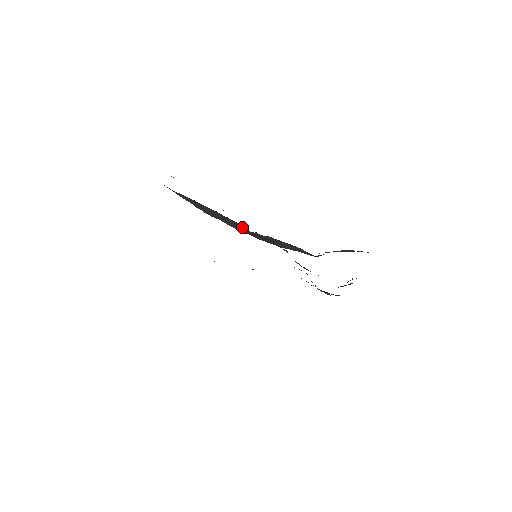
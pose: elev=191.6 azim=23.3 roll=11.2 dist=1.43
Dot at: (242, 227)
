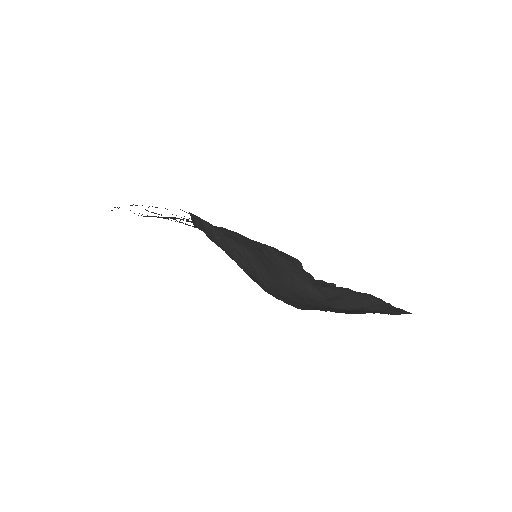
Dot at: (266, 263)
